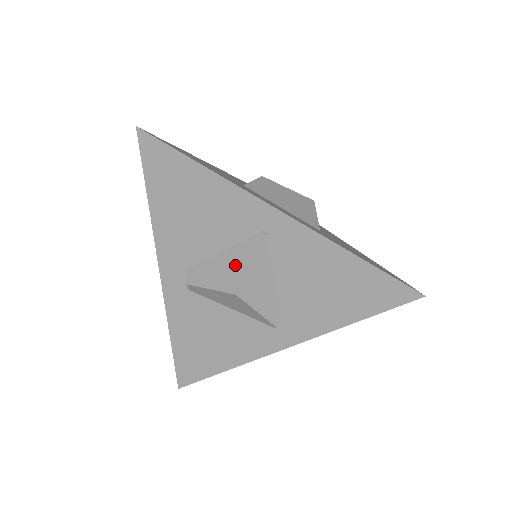
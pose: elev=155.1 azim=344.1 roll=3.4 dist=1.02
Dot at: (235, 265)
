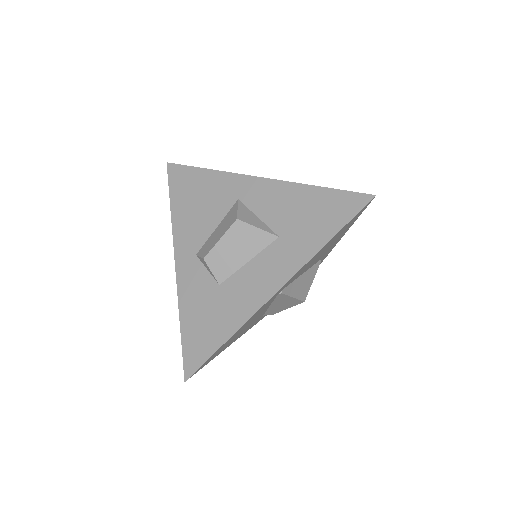
Dot at: (286, 302)
